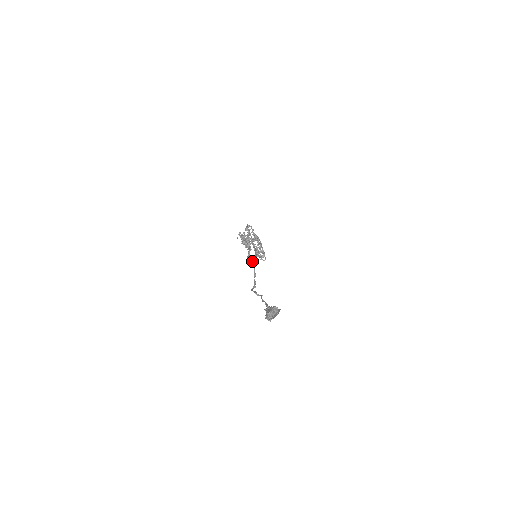
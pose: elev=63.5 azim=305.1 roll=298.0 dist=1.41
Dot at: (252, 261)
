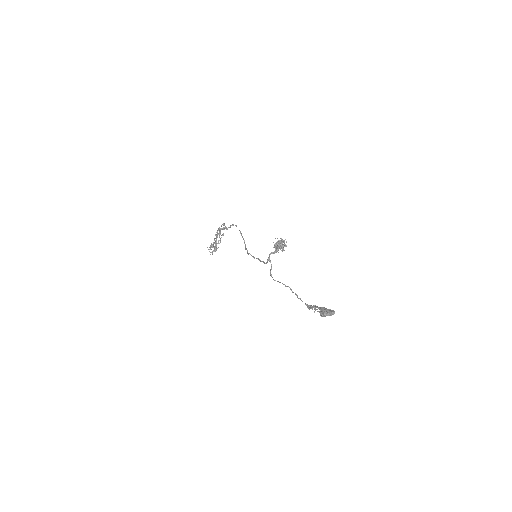
Dot at: occluded
